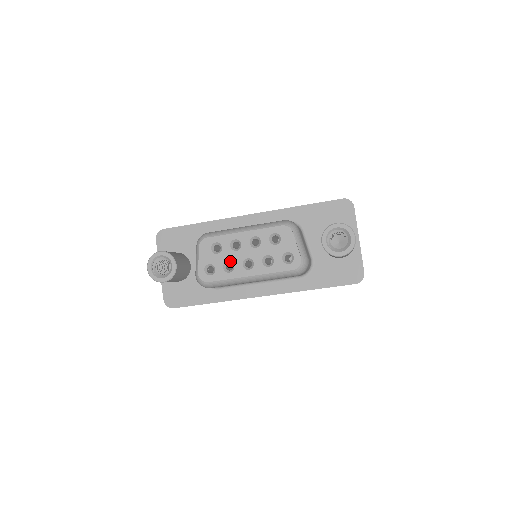
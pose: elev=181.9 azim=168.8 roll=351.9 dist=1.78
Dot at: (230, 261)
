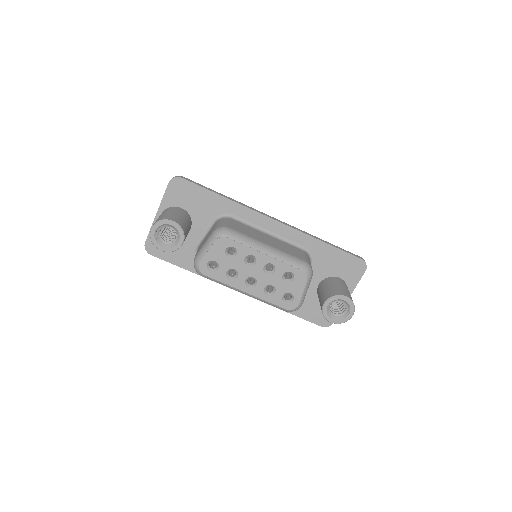
Dot at: (236, 270)
